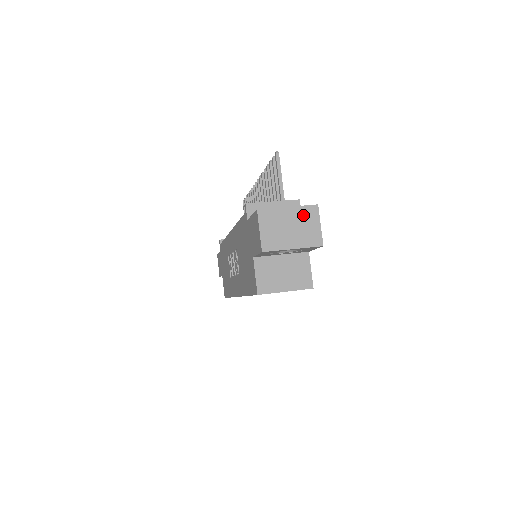
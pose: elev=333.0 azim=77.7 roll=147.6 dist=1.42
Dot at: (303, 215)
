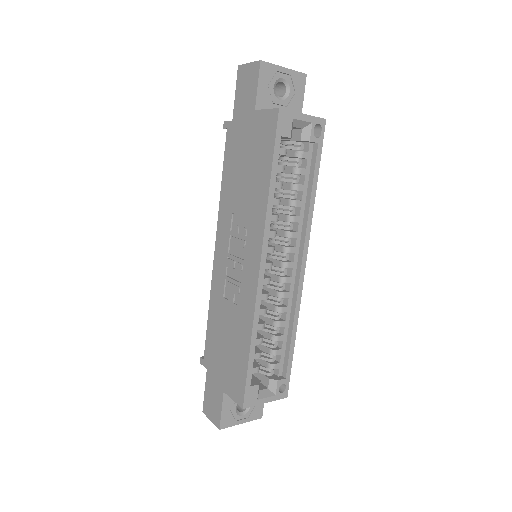
Dot at: occluded
